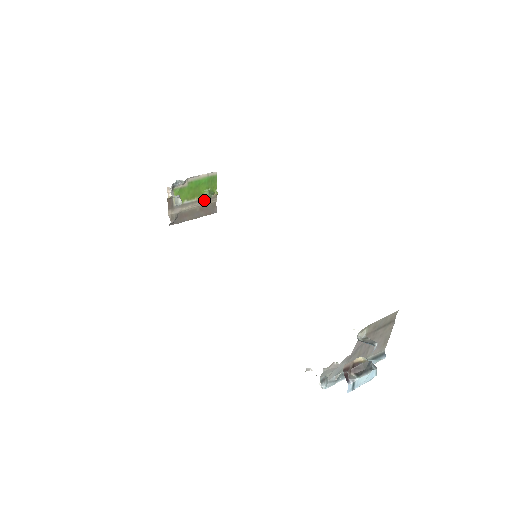
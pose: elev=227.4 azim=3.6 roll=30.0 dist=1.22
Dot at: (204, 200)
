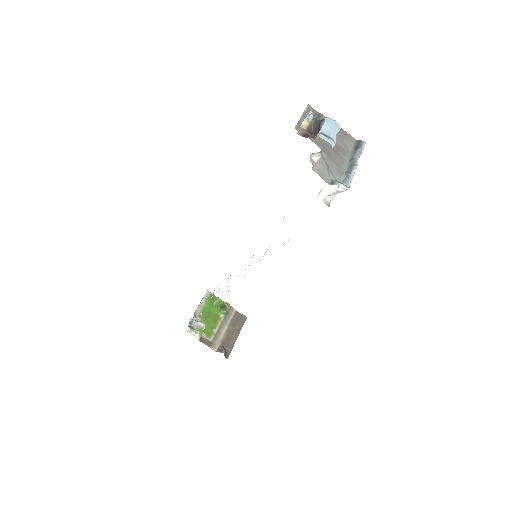
Dot at: (226, 317)
